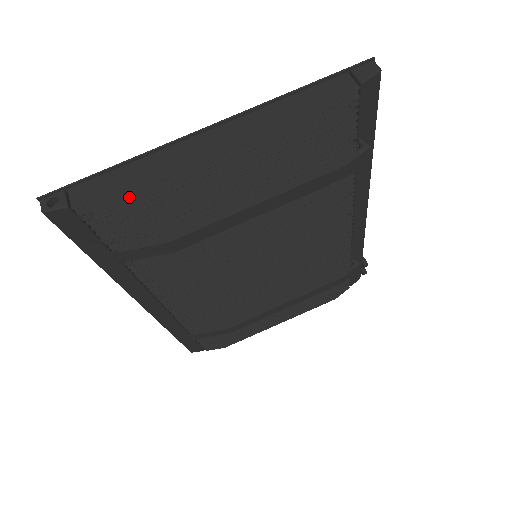
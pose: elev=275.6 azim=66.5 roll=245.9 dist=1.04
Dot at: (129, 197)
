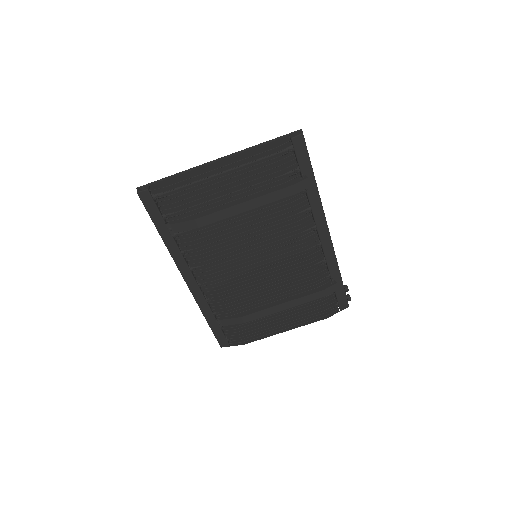
Dot at: (175, 187)
